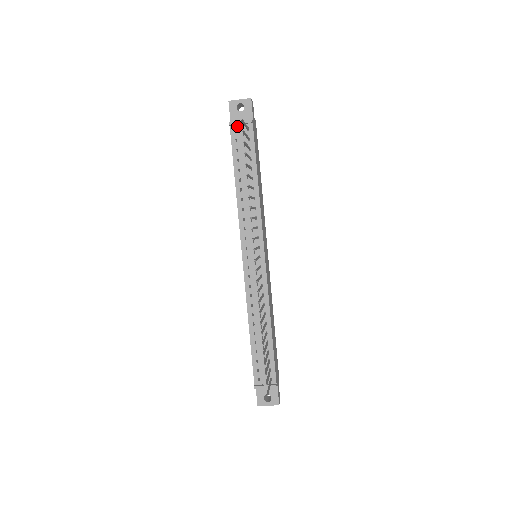
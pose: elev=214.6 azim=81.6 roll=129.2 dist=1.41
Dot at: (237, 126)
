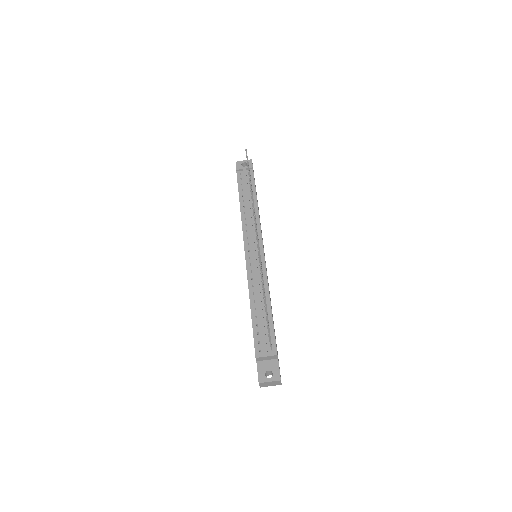
Dot at: (242, 171)
